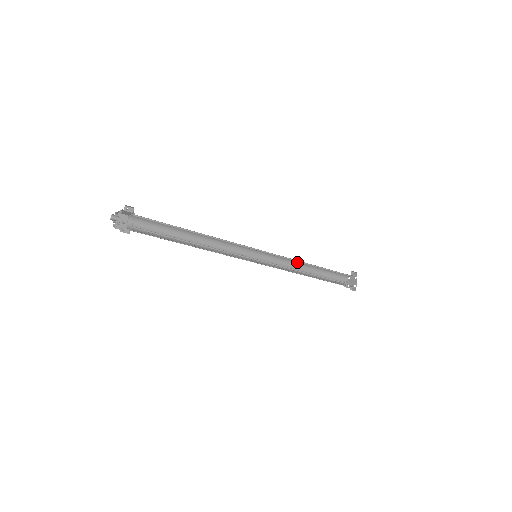
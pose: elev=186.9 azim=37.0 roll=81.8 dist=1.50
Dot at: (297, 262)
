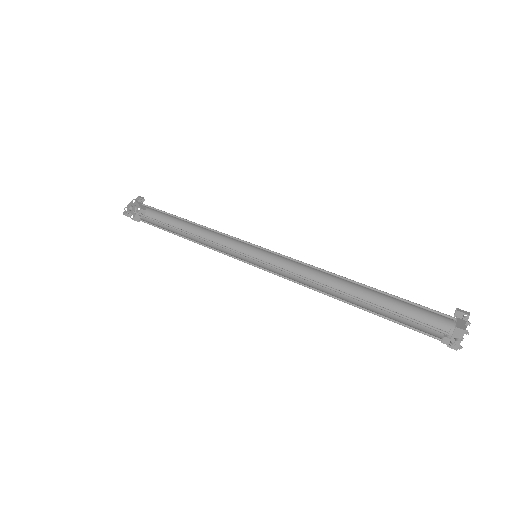
Dot at: (330, 277)
